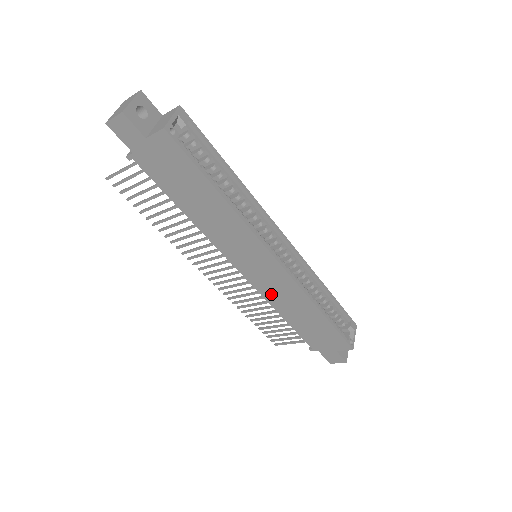
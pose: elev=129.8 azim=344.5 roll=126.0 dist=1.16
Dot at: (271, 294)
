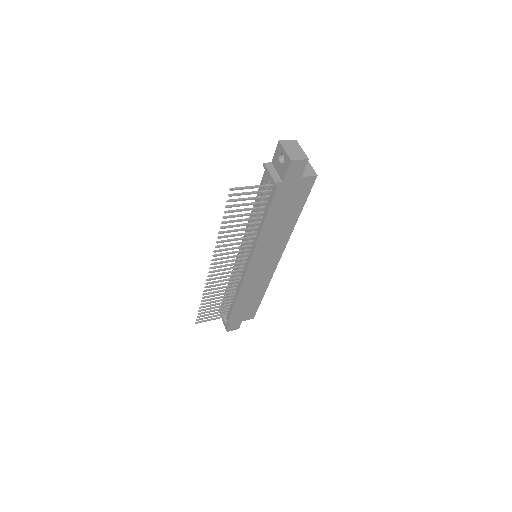
Dot at: (249, 283)
